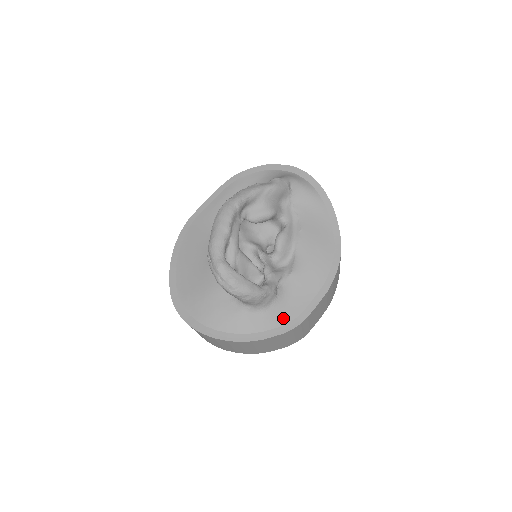
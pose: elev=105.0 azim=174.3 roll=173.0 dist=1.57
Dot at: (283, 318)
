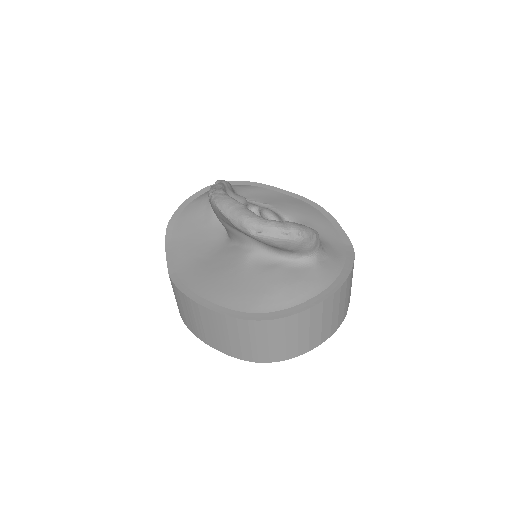
Dot at: (340, 252)
